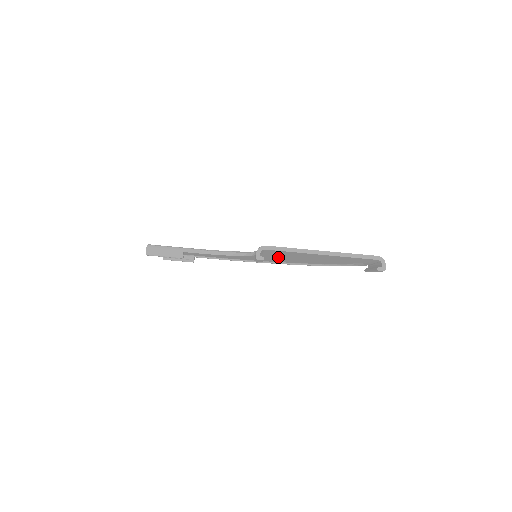
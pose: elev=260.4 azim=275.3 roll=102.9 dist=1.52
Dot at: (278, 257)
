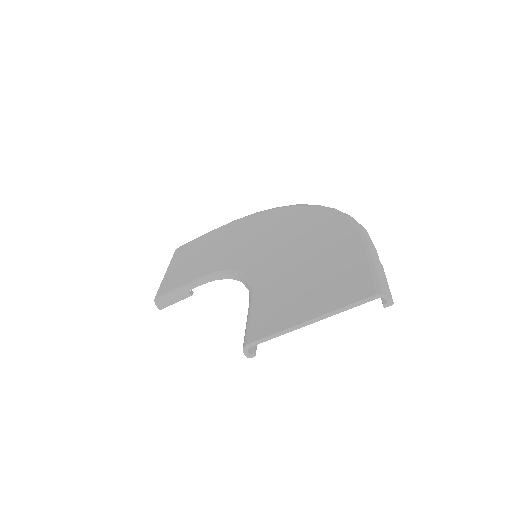
Dot at: occluded
